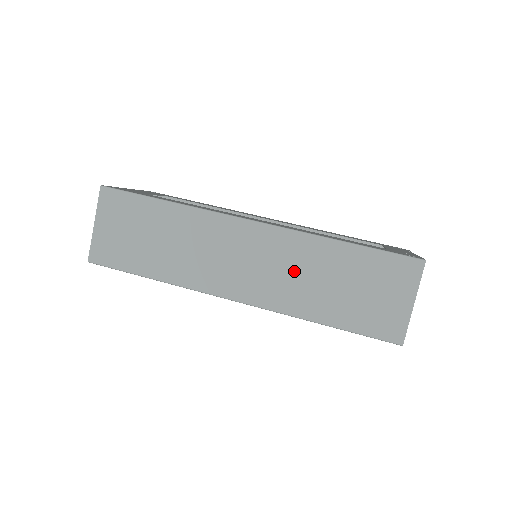
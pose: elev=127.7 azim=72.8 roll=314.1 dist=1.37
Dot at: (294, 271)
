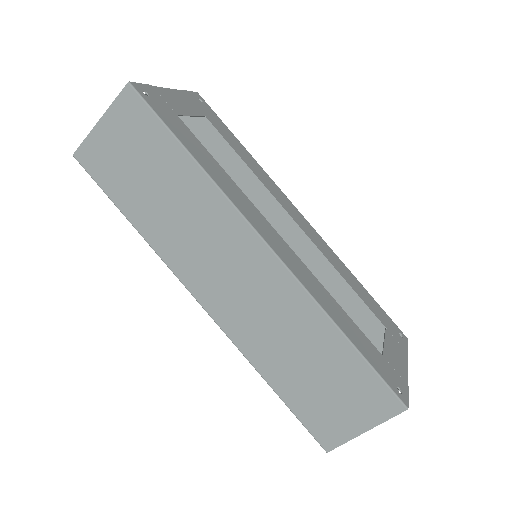
Dot at: (276, 323)
